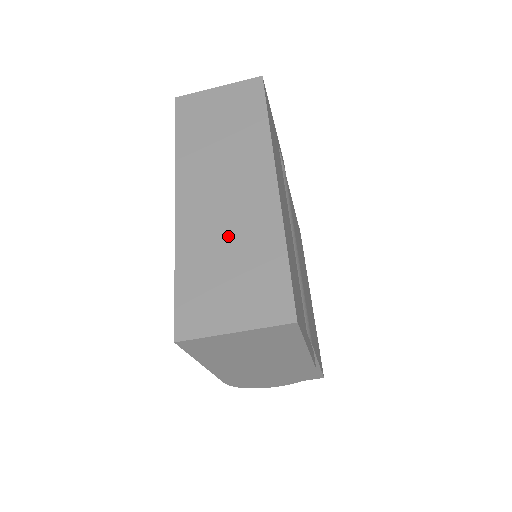
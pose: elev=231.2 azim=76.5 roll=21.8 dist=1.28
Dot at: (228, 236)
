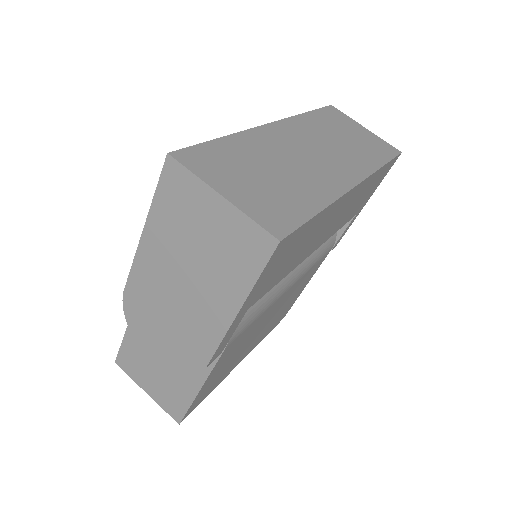
Dot at: (286, 165)
